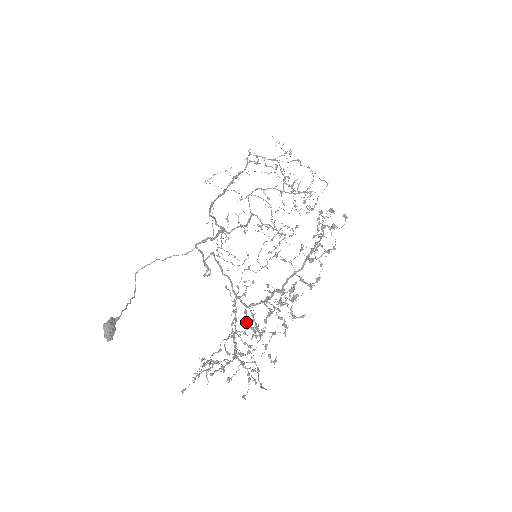
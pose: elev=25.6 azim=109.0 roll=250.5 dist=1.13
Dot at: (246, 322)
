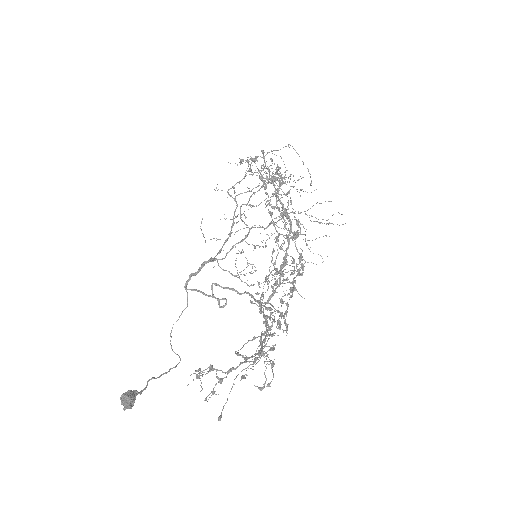
Dot at: occluded
